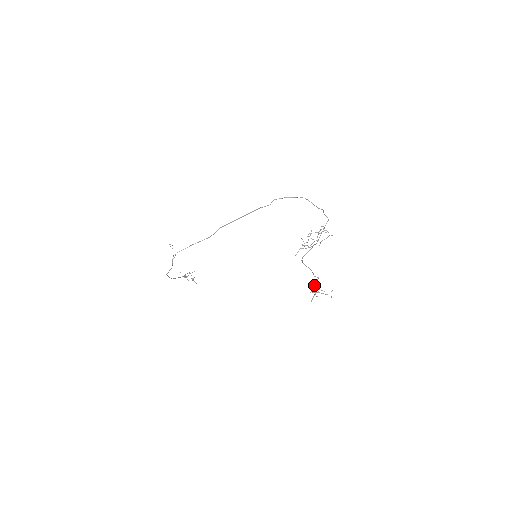
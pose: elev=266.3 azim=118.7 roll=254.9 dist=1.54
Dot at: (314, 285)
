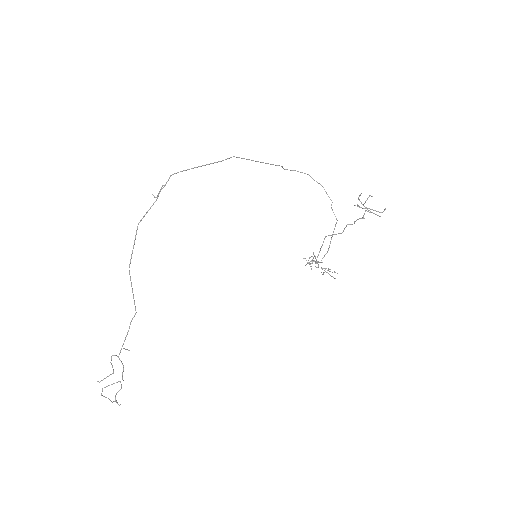
Dot at: (358, 205)
